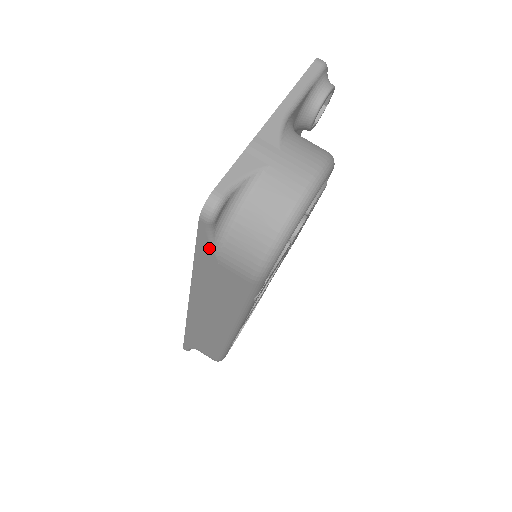
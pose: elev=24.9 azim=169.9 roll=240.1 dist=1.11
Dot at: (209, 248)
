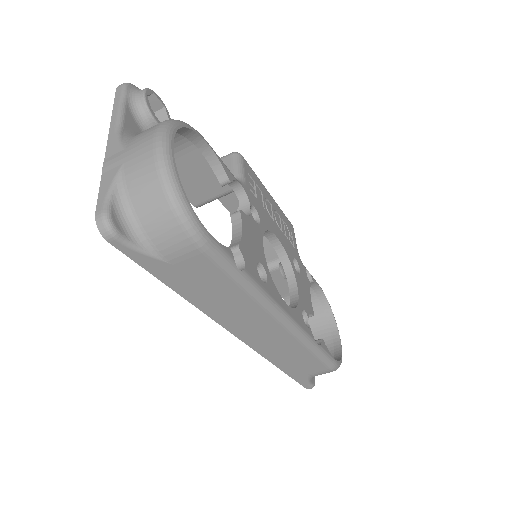
Dot at: (150, 259)
